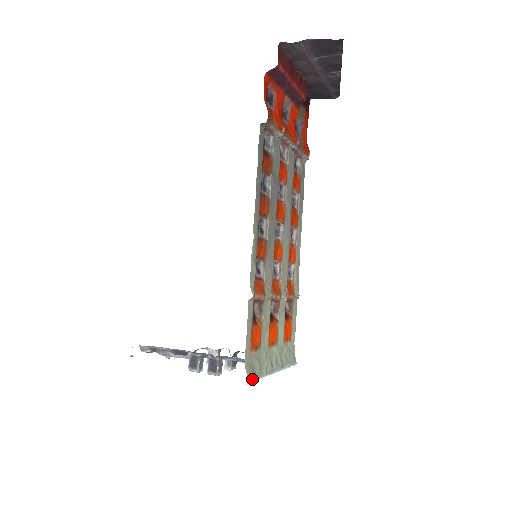
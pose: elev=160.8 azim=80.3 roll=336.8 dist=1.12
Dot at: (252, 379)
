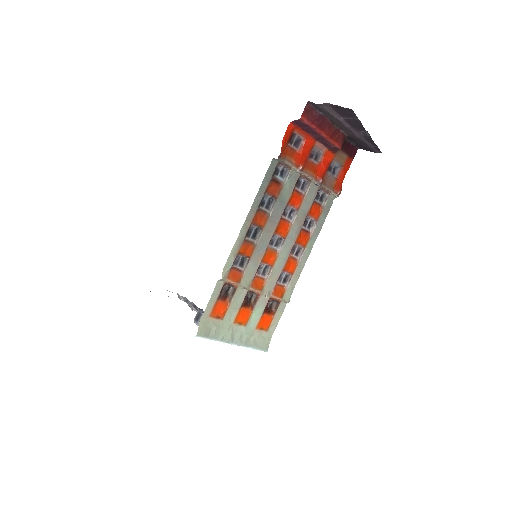
Dot at: (202, 335)
